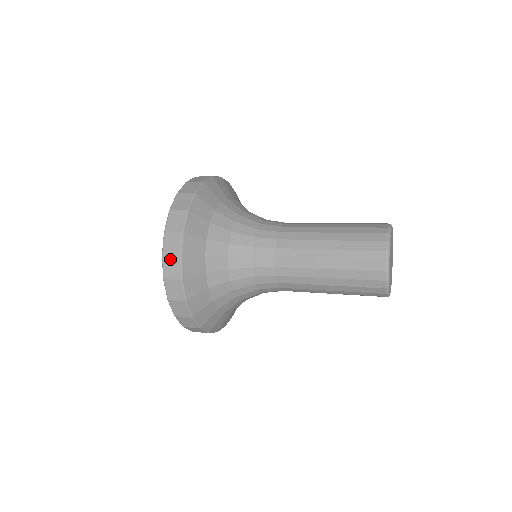
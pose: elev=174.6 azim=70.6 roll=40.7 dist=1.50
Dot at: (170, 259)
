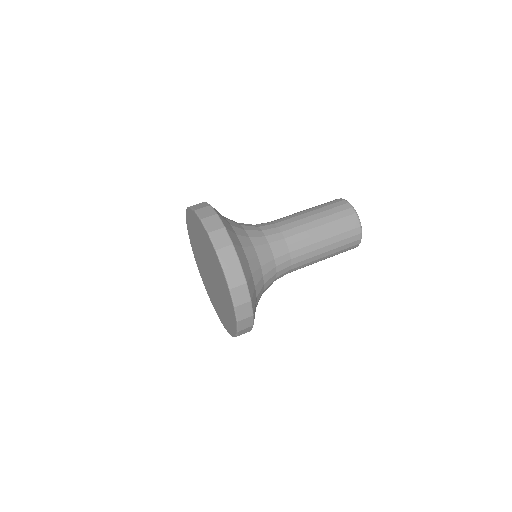
Dot at: (242, 307)
